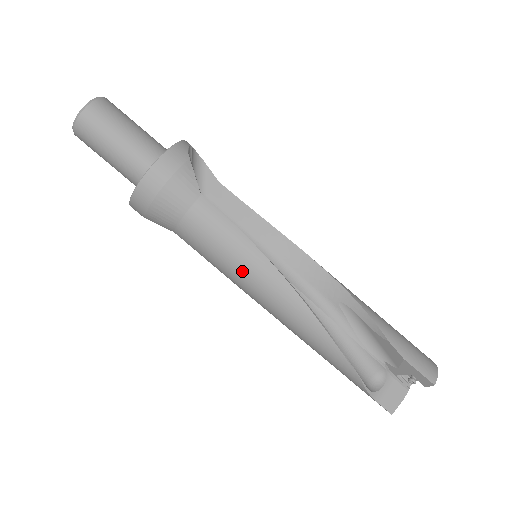
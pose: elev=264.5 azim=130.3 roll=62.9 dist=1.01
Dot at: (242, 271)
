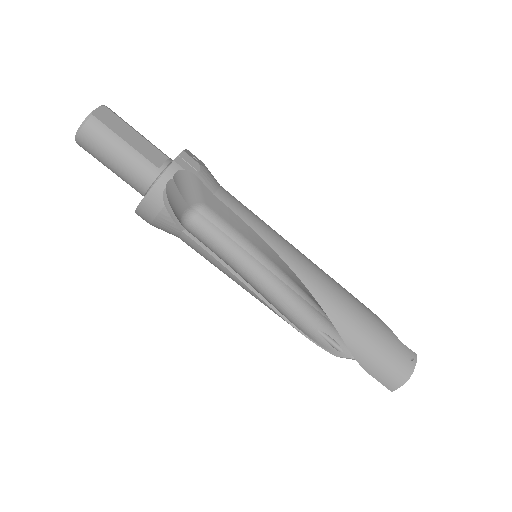
Dot at: occluded
